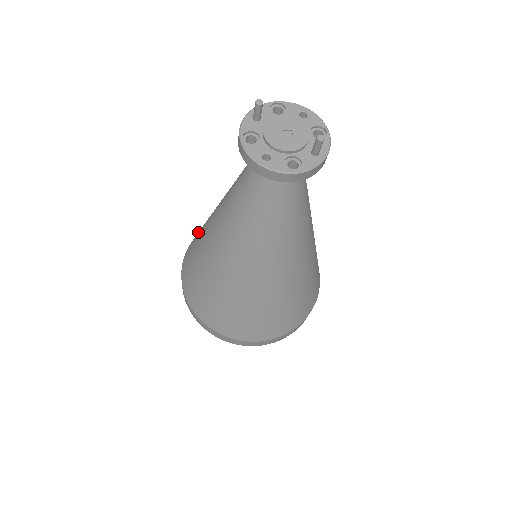
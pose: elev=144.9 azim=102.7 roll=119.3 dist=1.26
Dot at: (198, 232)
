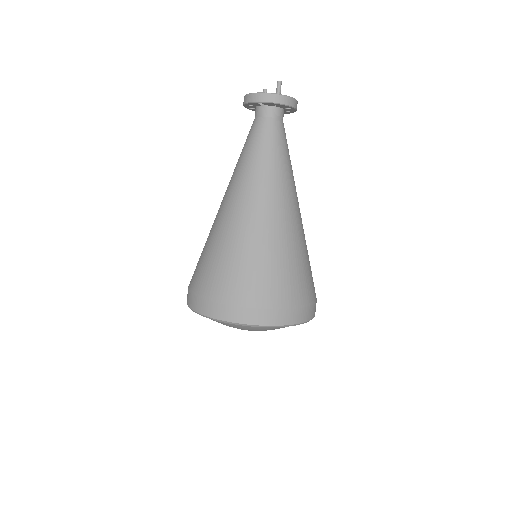
Dot at: occluded
